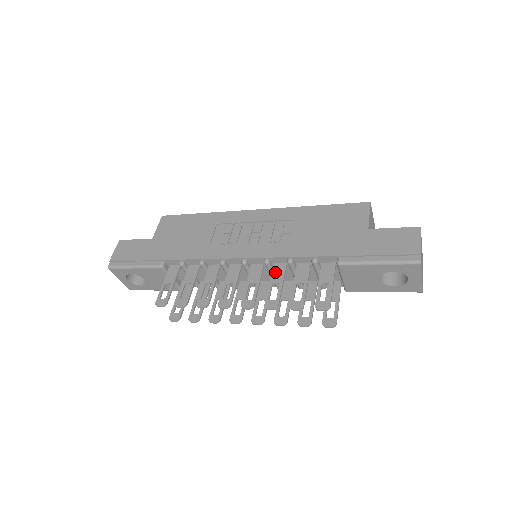
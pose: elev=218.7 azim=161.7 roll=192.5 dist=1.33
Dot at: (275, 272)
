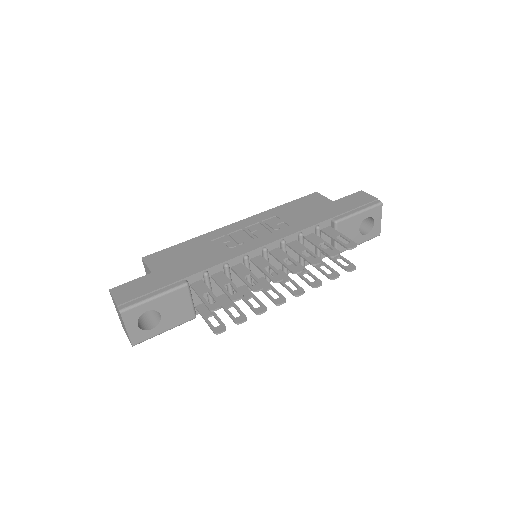
Dot at: (294, 247)
